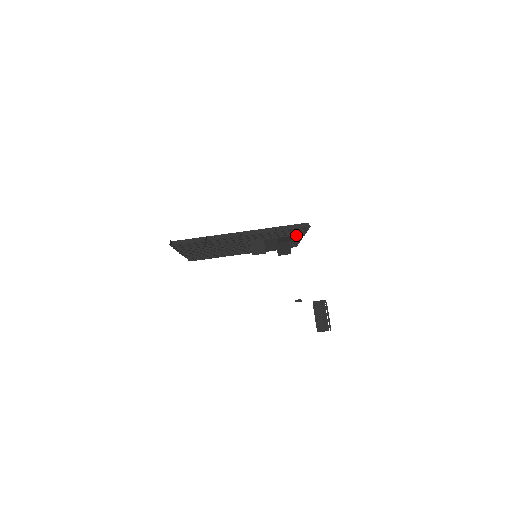
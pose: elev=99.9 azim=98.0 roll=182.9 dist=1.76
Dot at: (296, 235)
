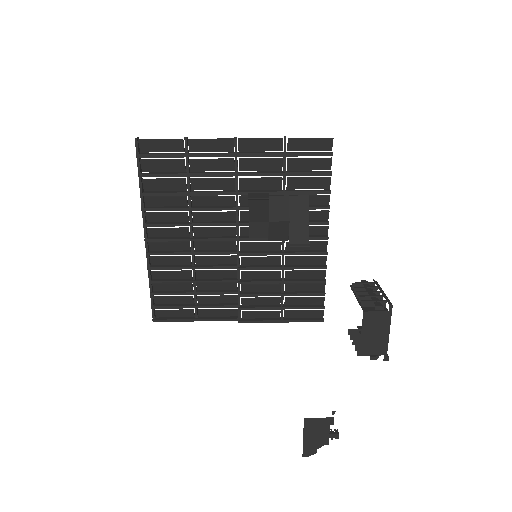
Dot at: (316, 206)
